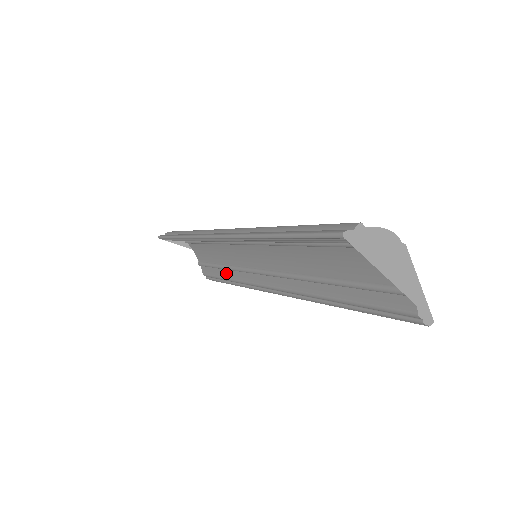
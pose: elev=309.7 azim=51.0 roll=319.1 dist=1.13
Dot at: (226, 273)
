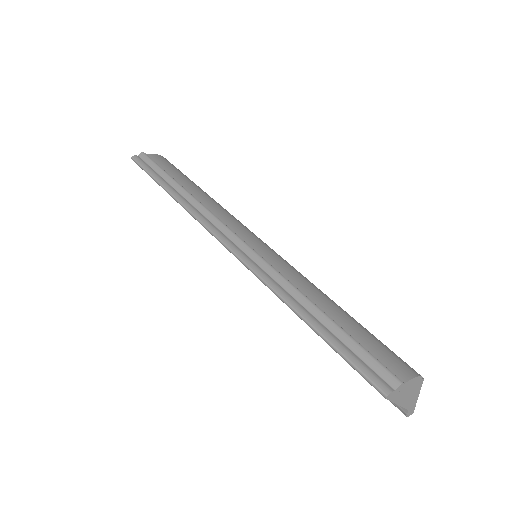
Dot at: occluded
